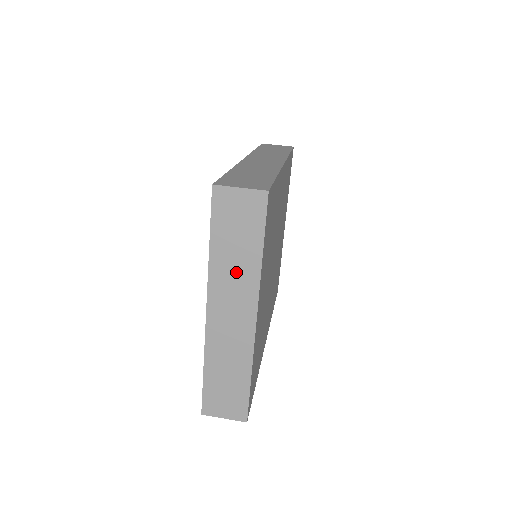
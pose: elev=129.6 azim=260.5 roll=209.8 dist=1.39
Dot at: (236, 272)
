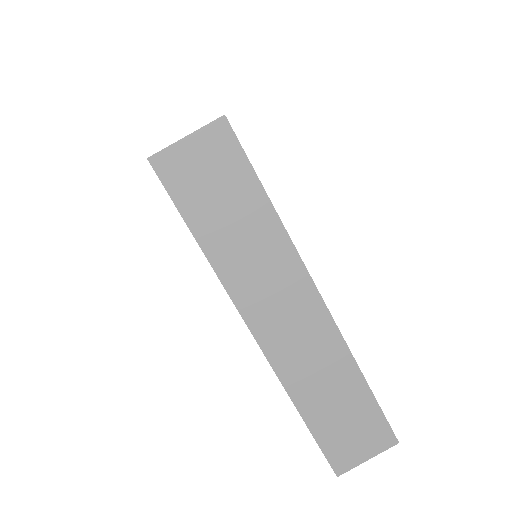
Dot at: (256, 255)
